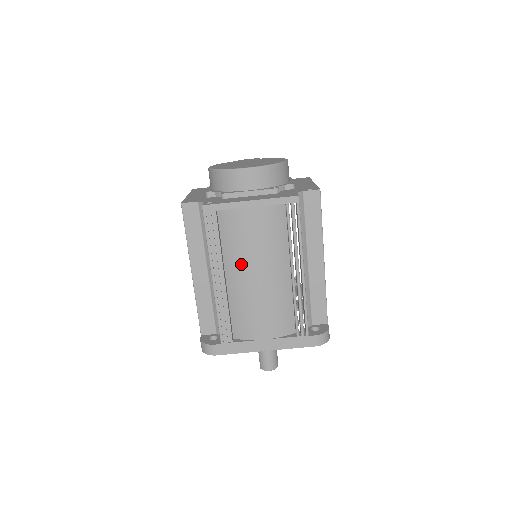
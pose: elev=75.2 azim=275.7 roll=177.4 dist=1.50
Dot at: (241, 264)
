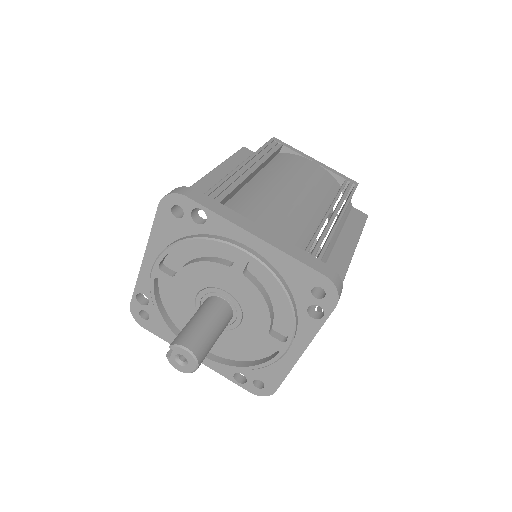
Dot at: (280, 176)
